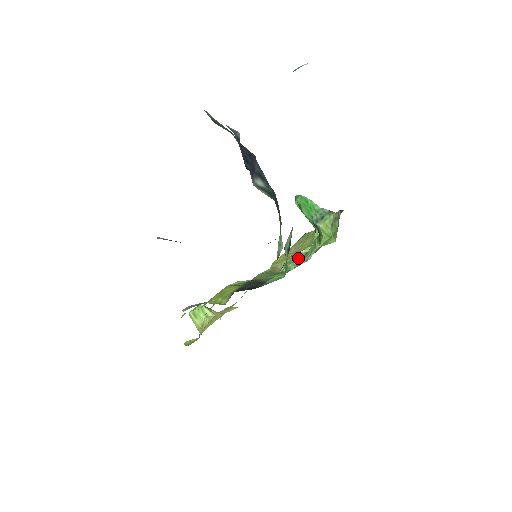
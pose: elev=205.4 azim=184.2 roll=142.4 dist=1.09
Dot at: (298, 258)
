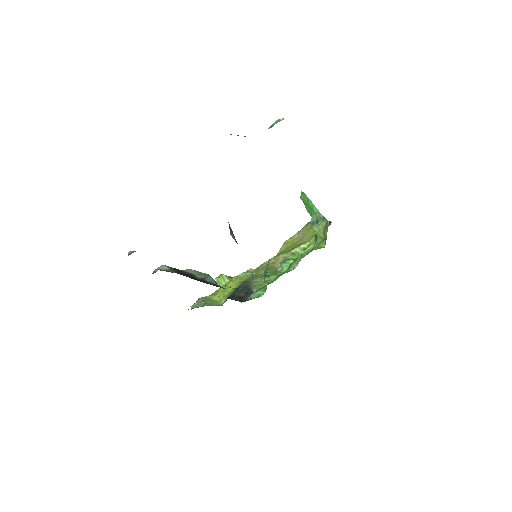
Dot at: (296, 254)
